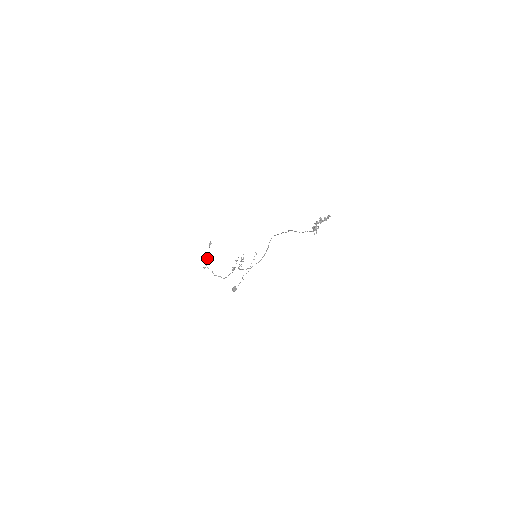
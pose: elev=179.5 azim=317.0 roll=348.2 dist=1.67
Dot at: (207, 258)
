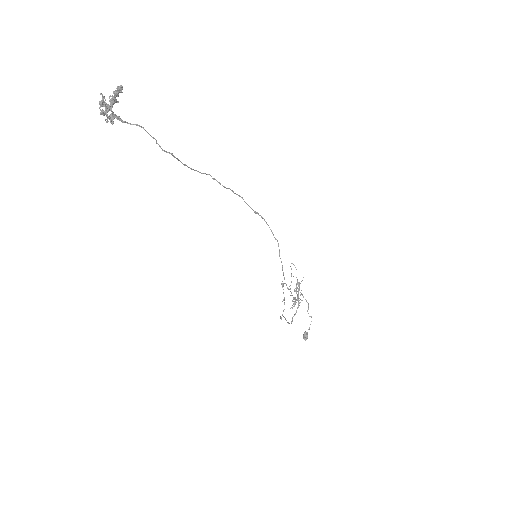
Dot at: (284, 304)
